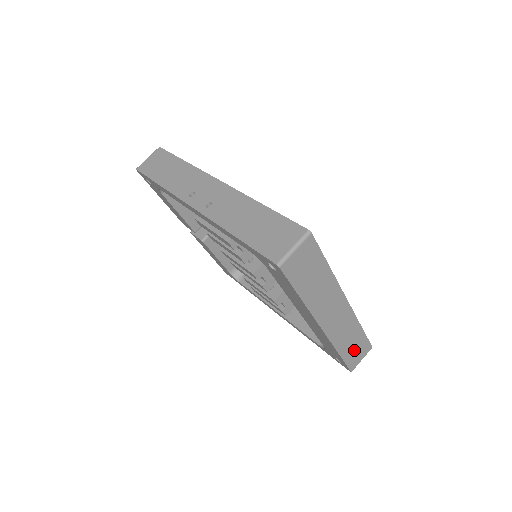
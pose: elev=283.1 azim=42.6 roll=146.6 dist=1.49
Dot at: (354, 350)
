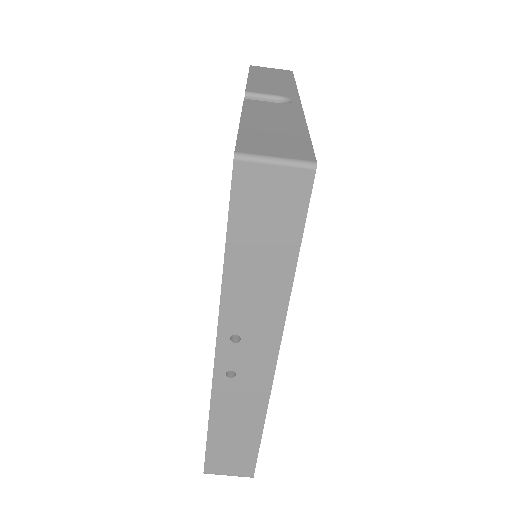
Dot at: occluded
